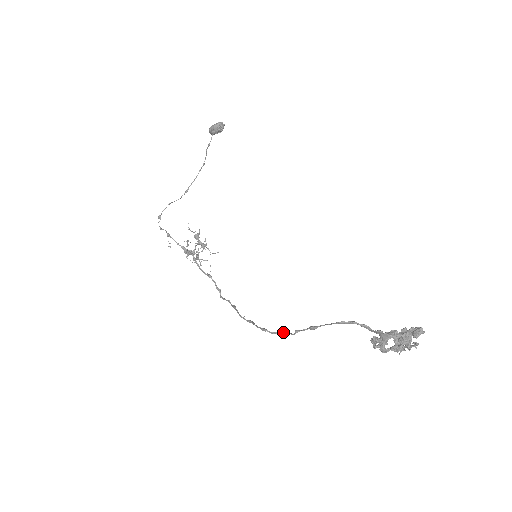
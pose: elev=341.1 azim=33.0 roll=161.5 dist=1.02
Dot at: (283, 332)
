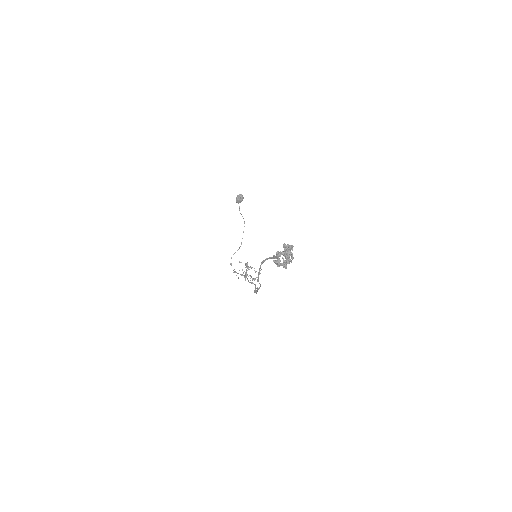
Dot at: occluded
